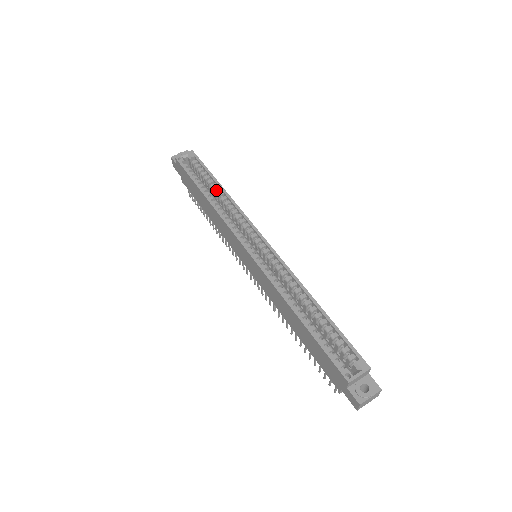
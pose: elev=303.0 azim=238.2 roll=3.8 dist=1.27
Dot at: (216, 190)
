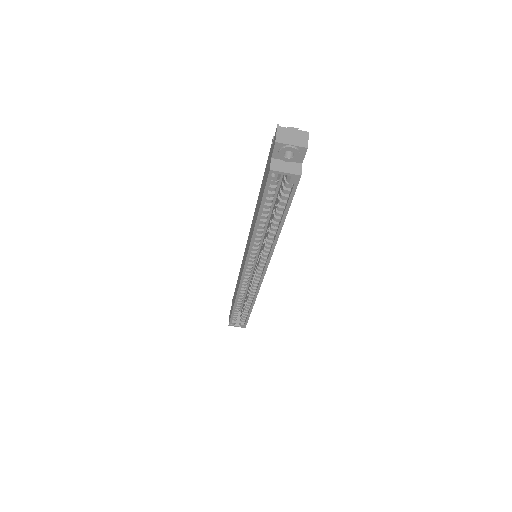
Dot at: (273, 225)
